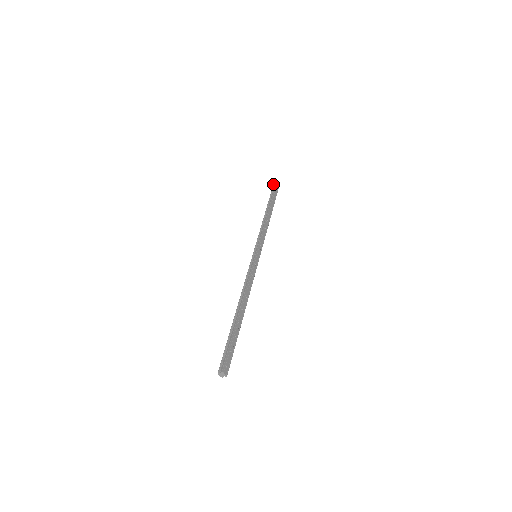
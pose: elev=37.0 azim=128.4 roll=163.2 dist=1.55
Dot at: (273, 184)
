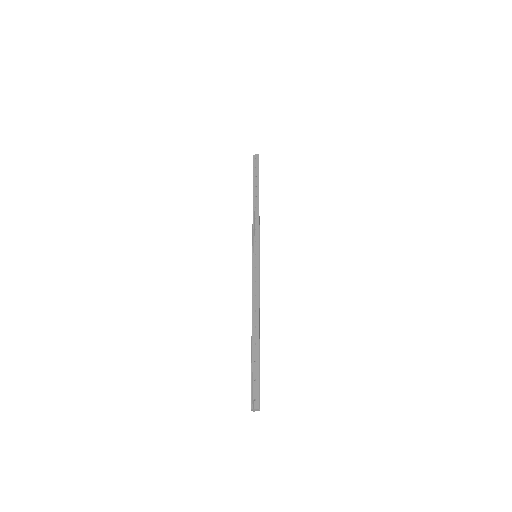
Dot at: occluded
